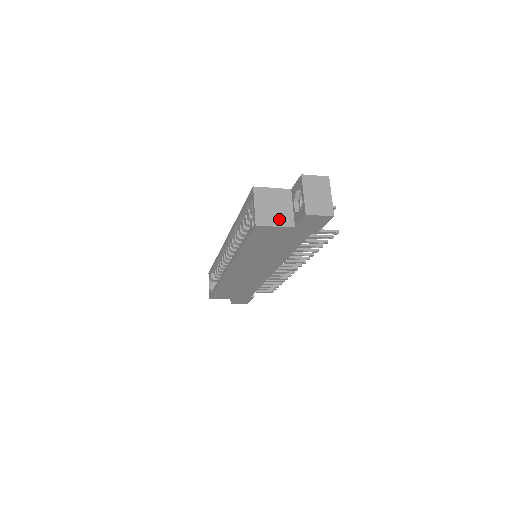
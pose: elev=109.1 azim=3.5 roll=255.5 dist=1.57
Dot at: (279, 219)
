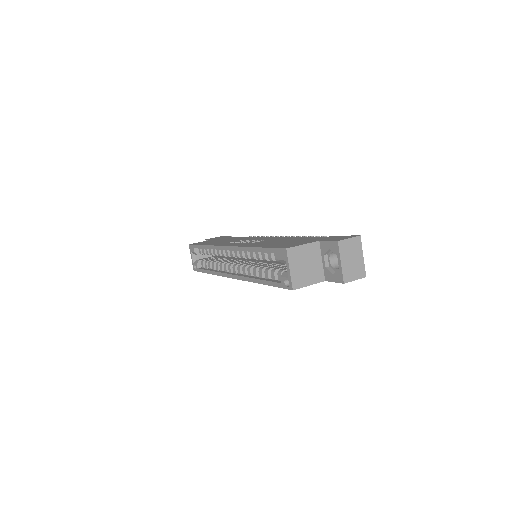
Dot at: (312, 277)
